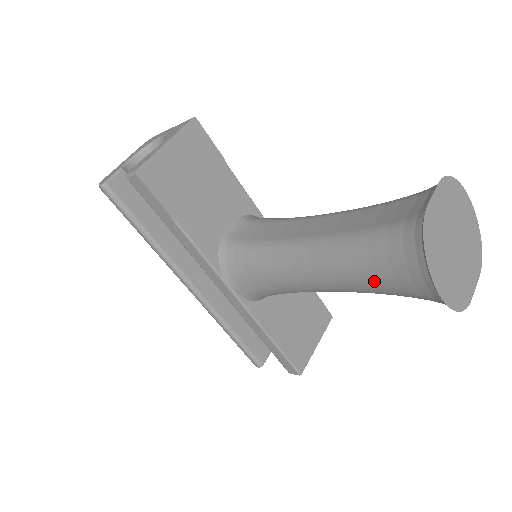
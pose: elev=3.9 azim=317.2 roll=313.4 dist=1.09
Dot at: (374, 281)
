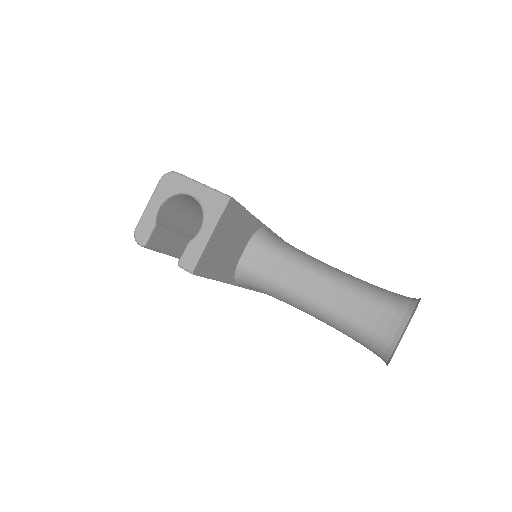
Dot at: occluded
